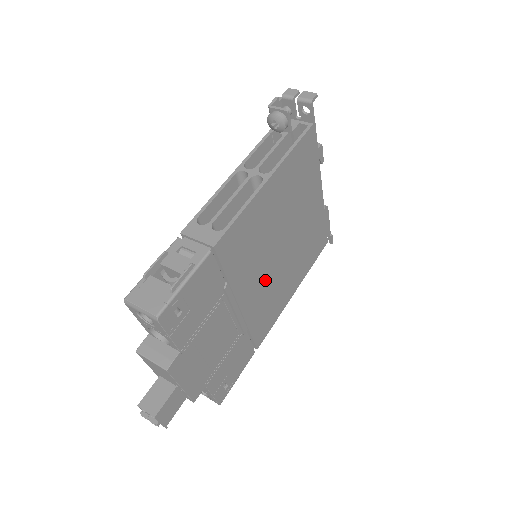
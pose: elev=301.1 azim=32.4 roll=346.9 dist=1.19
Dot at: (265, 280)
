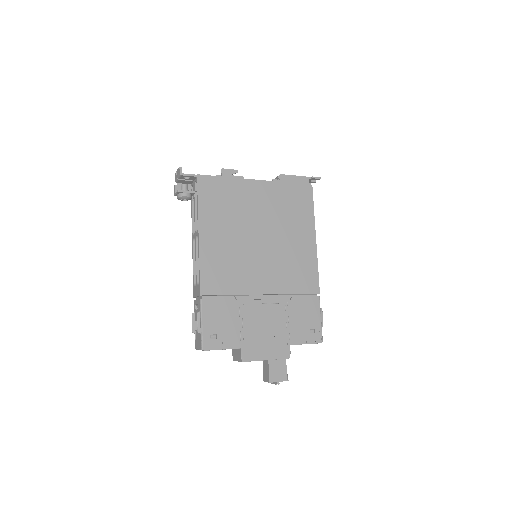
Dot at: (270, 264)
